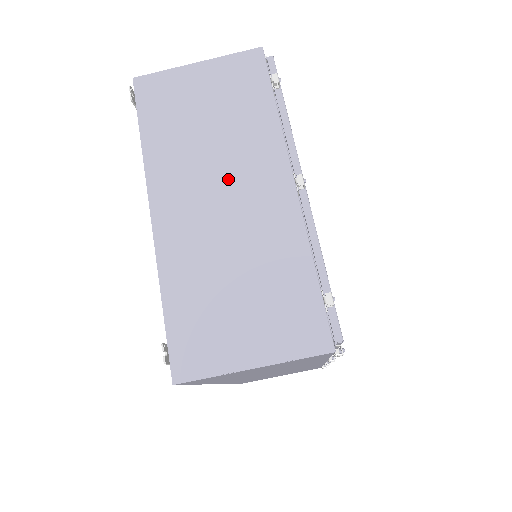
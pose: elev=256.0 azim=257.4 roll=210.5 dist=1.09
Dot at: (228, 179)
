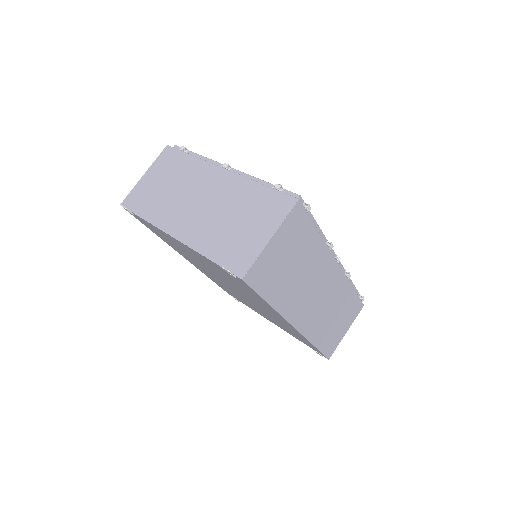
Dot at: (195, 194)
